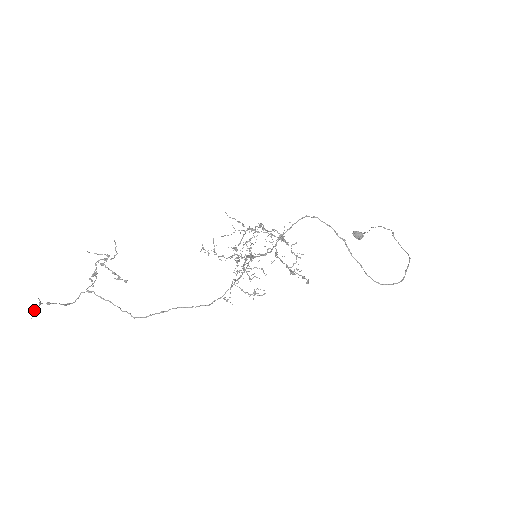
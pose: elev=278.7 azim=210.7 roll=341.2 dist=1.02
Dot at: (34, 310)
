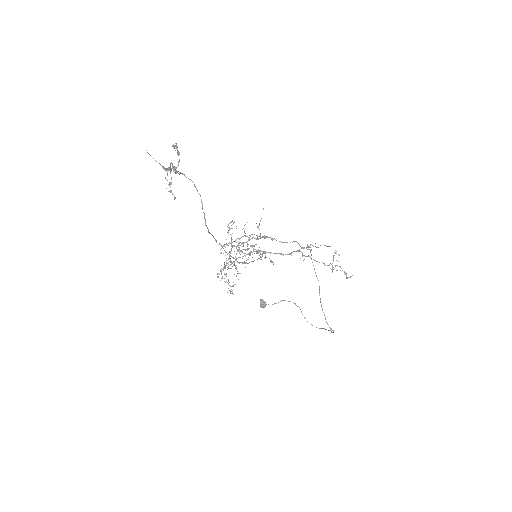
Dot at: (175, 146)
